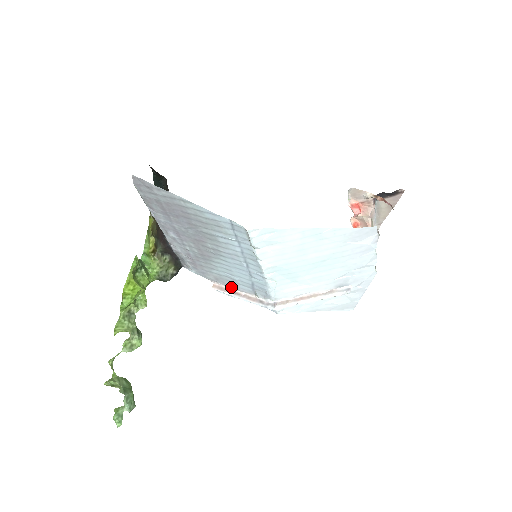
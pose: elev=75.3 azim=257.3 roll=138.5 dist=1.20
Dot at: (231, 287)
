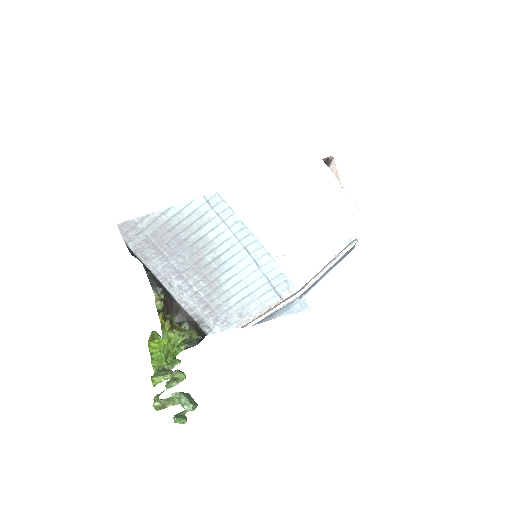
Dot at: (257, 313)
